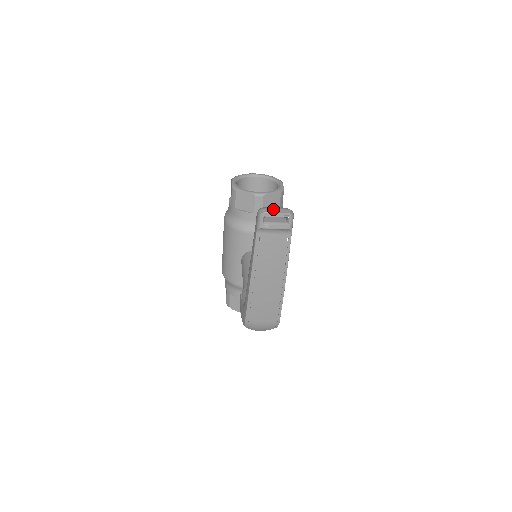
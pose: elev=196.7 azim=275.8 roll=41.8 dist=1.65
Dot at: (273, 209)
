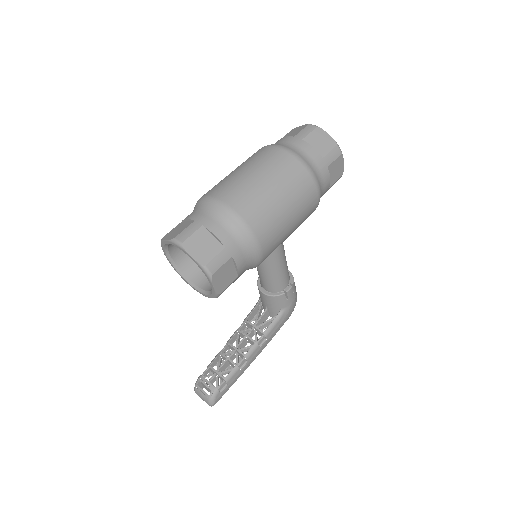
Dot at: occluded
